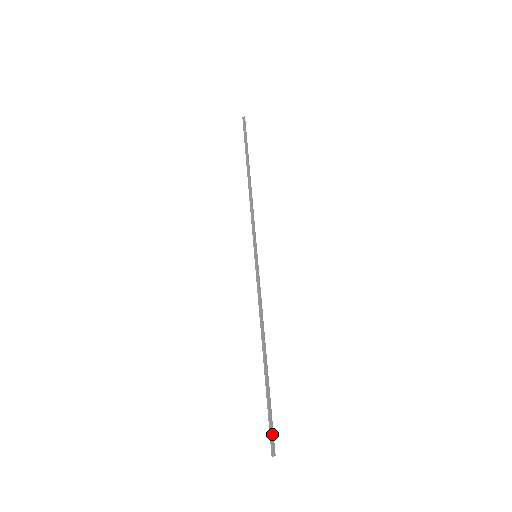
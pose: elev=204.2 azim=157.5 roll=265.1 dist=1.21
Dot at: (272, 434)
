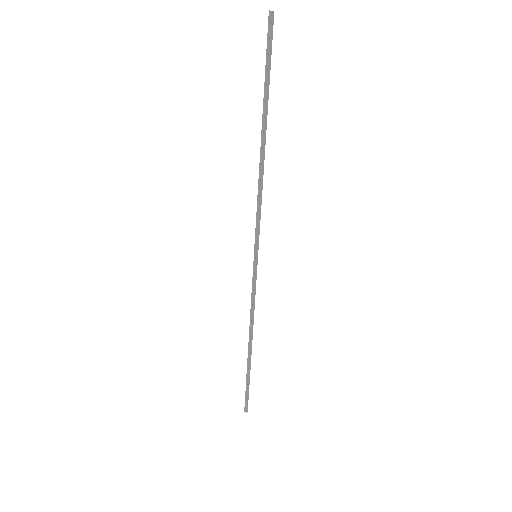
Dot at: (246, 401)
